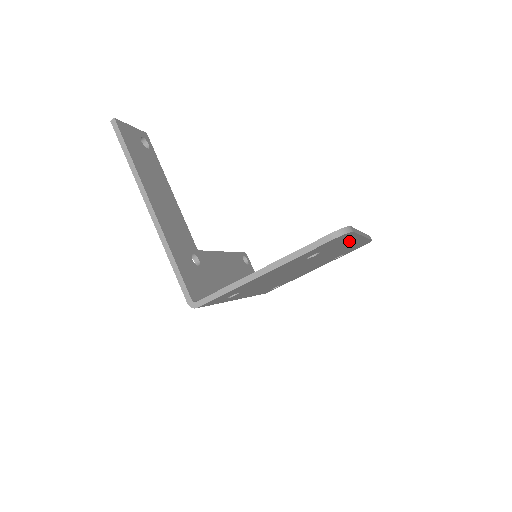
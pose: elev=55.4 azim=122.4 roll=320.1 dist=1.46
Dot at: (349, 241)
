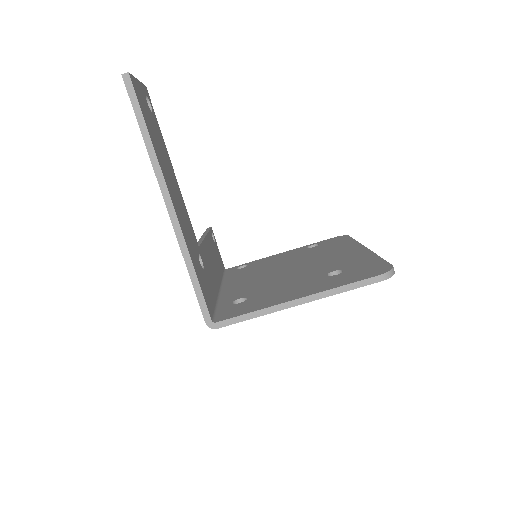
Dot at: occluded
